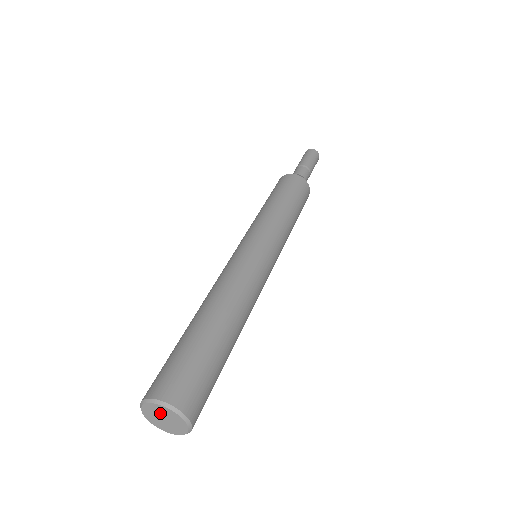
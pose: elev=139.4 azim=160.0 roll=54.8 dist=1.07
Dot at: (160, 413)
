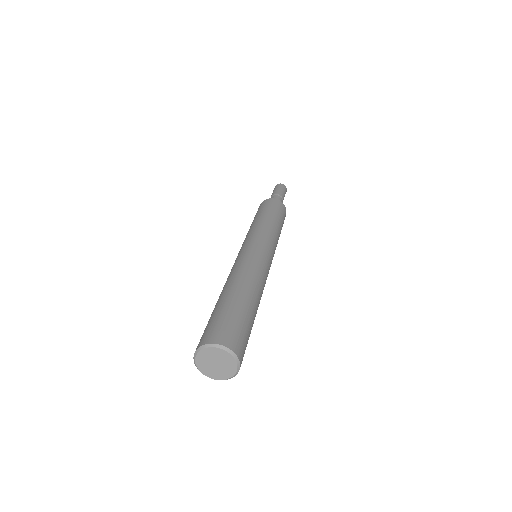
Dot at: (210, 358)
